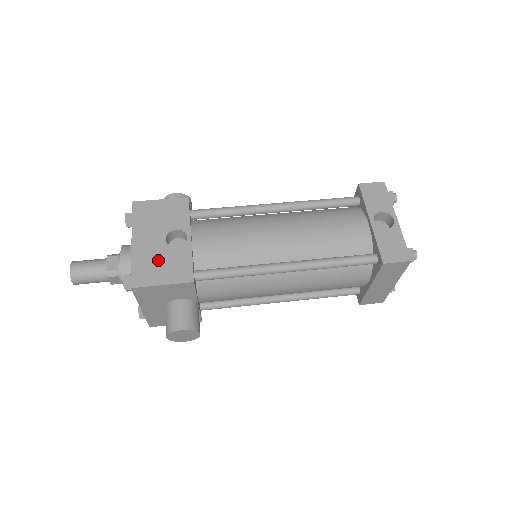
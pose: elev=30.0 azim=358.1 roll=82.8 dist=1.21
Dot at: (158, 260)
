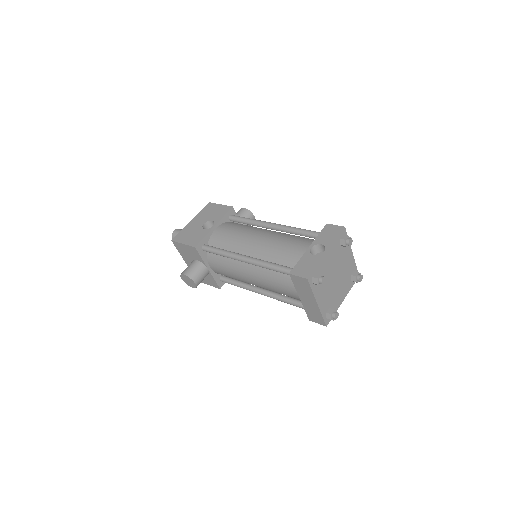
Dot at: (192, 232)
